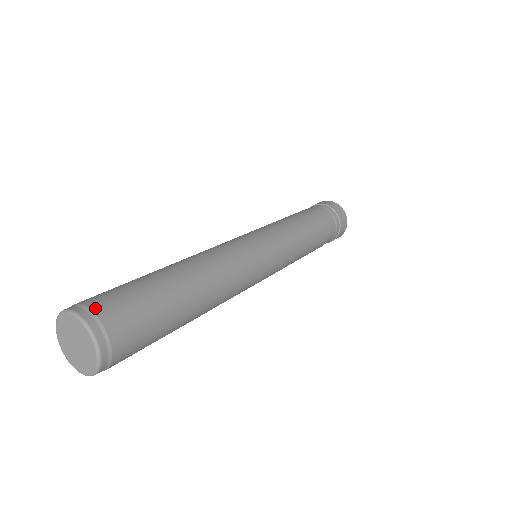
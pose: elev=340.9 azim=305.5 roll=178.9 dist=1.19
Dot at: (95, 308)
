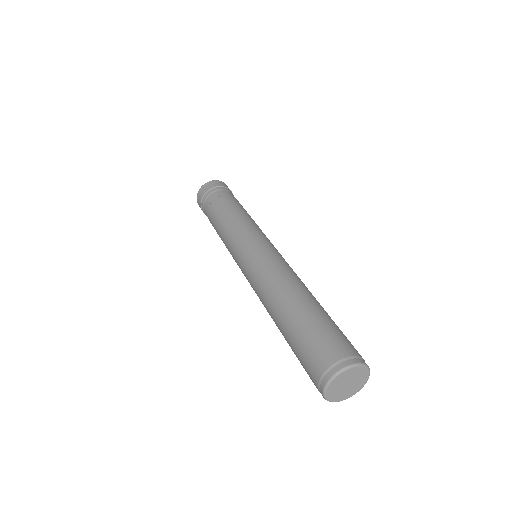
Dot at: (353, 353)
